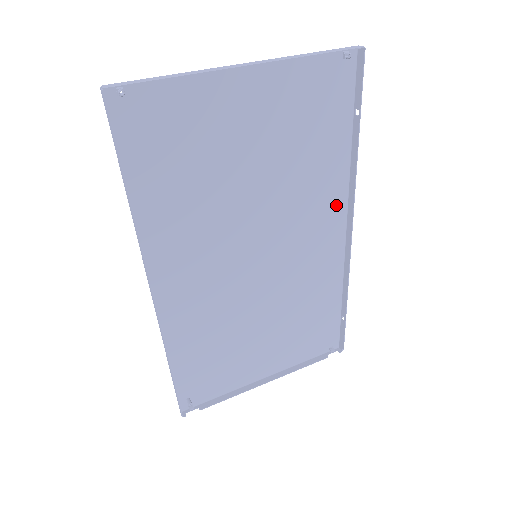
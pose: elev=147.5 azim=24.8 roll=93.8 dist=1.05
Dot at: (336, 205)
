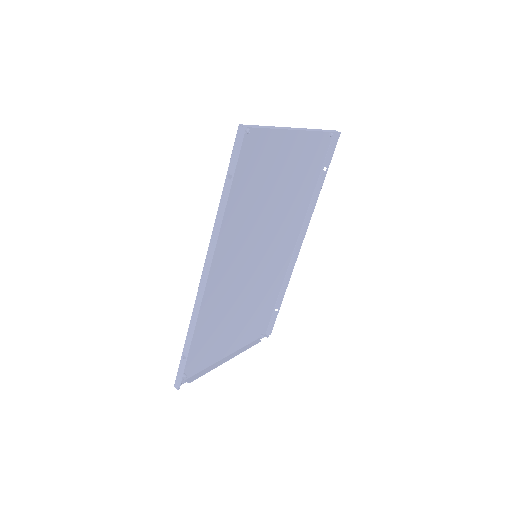
Dot at: (297, 226)
